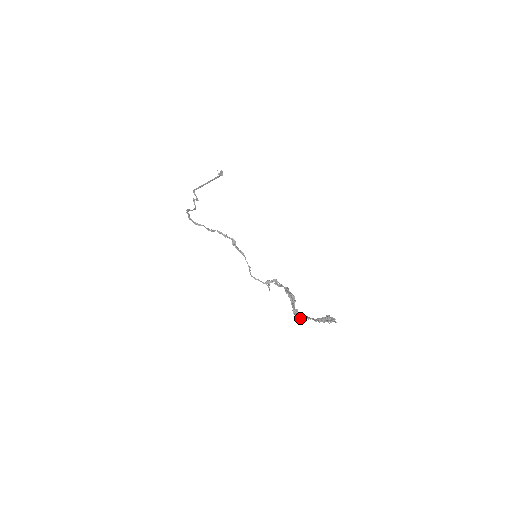
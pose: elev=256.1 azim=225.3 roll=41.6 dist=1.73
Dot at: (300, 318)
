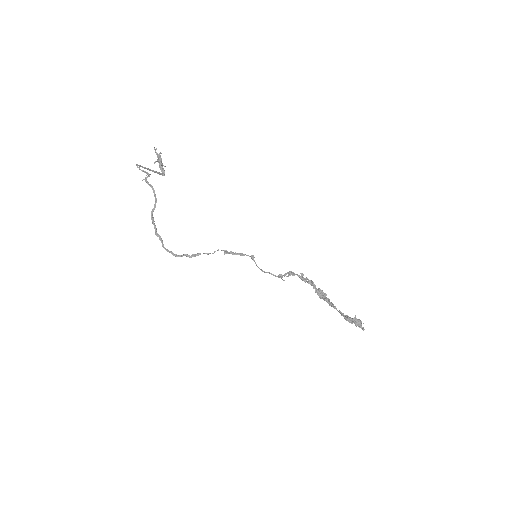
Dot at: occluded
